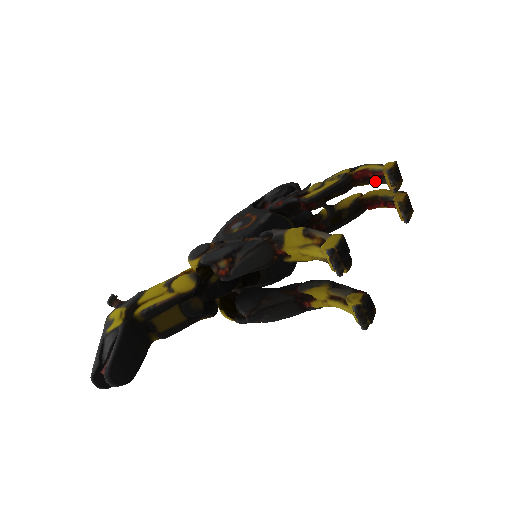
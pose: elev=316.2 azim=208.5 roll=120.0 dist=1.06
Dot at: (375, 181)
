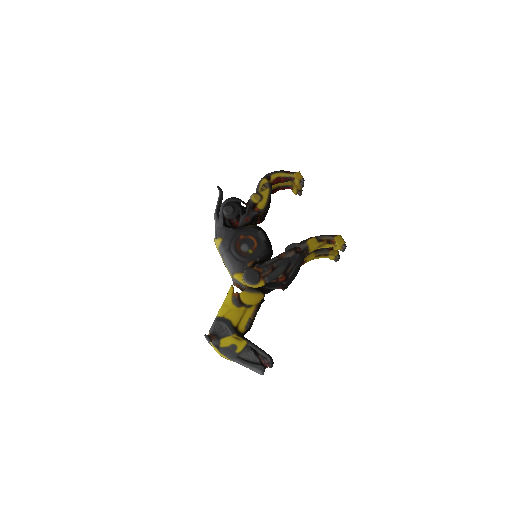
Dot at: occluded
